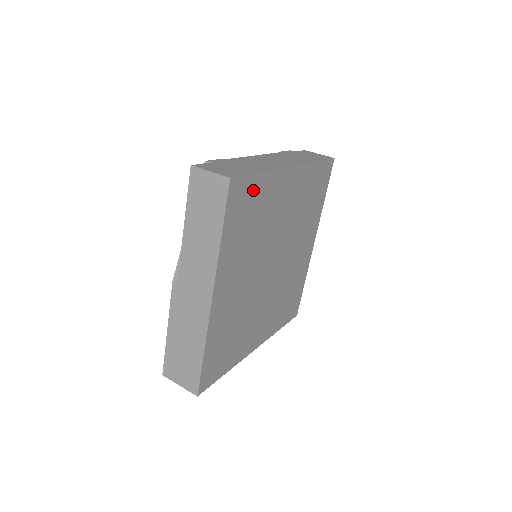
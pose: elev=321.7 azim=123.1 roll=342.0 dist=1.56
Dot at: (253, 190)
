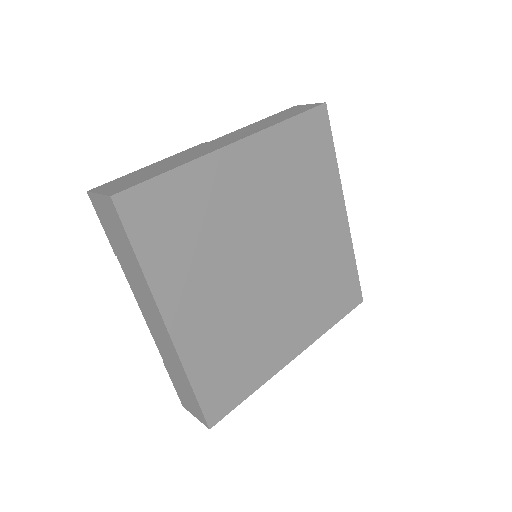
Dot at: (323, 150)
